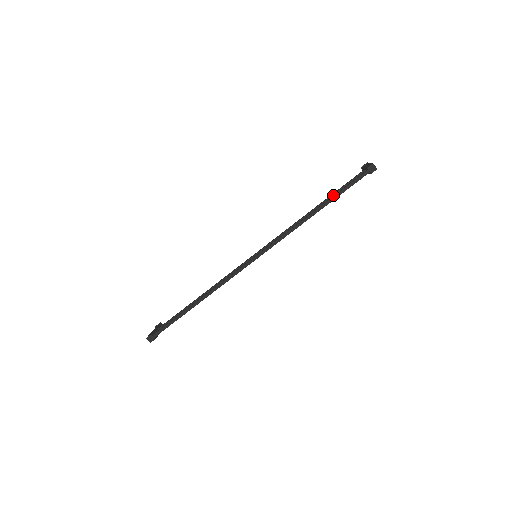
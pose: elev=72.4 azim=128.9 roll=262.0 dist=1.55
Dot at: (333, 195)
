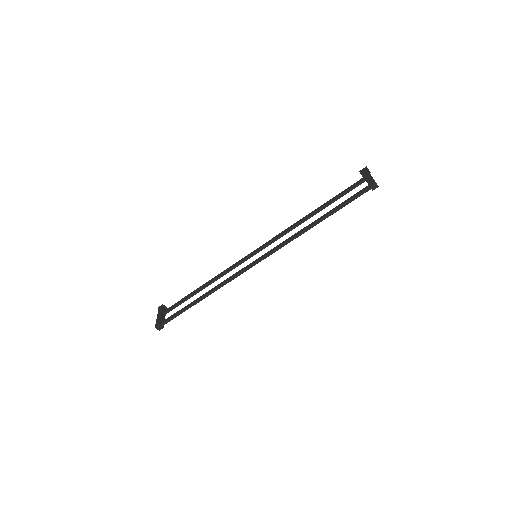
Dot at: (332, 201)
